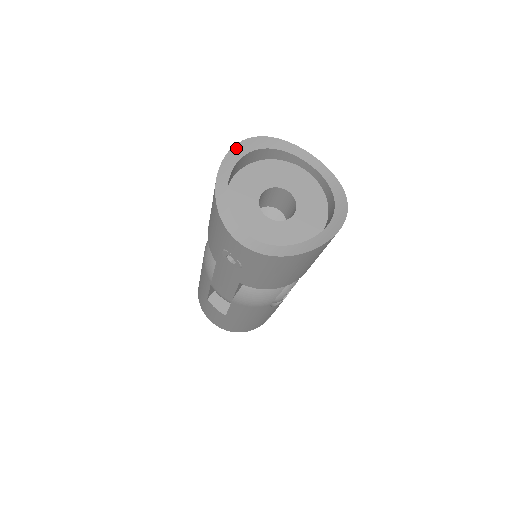
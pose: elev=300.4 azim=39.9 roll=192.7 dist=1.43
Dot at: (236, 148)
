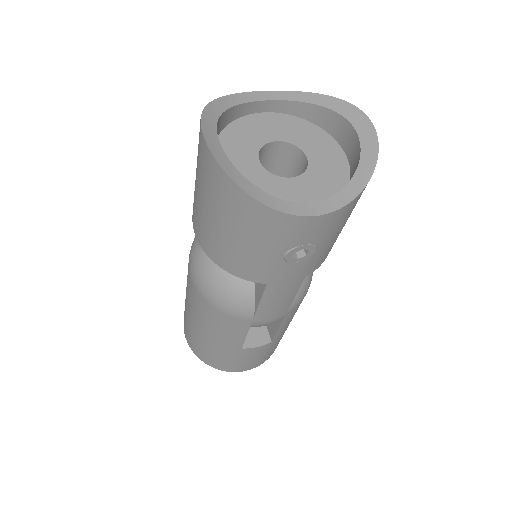
Dot at: (206, 136)
